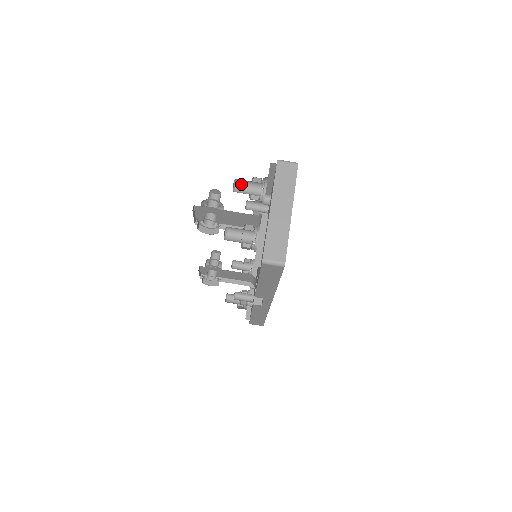
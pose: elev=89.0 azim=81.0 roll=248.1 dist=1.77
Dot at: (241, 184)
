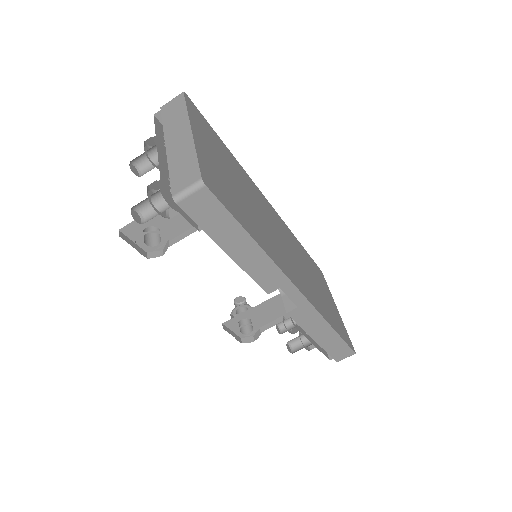
Dot at: (145, 165)
